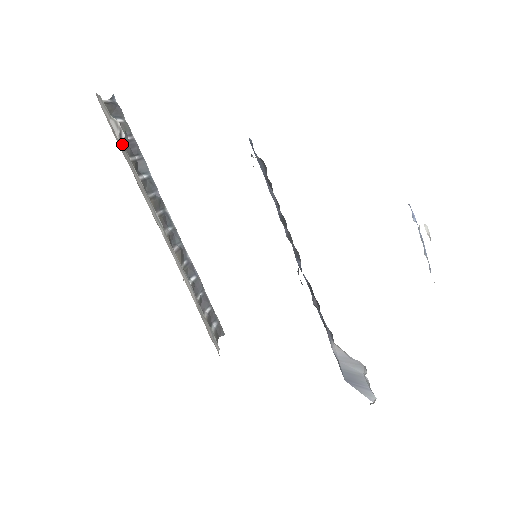
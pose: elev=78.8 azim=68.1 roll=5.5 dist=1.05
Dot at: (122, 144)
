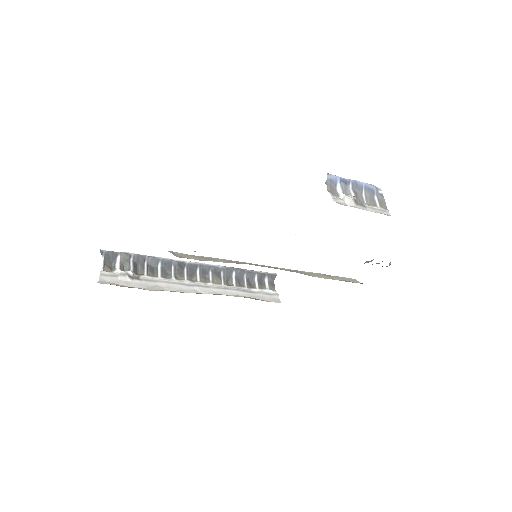
Dot at: (136, 280)
